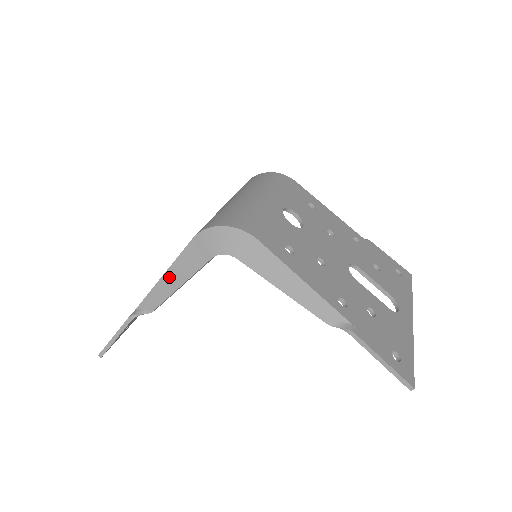
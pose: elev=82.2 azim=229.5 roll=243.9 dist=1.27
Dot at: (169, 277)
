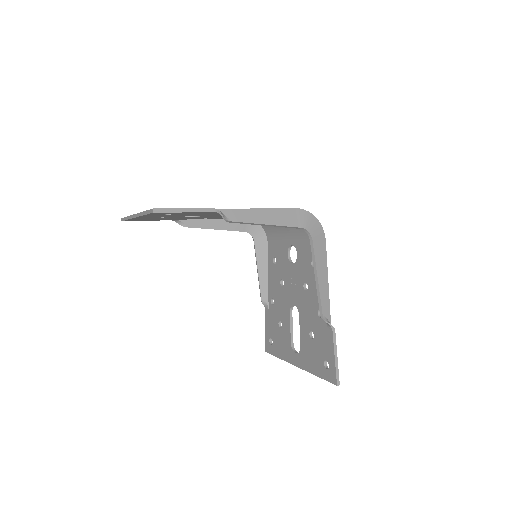
Dot at: (263, 213)
